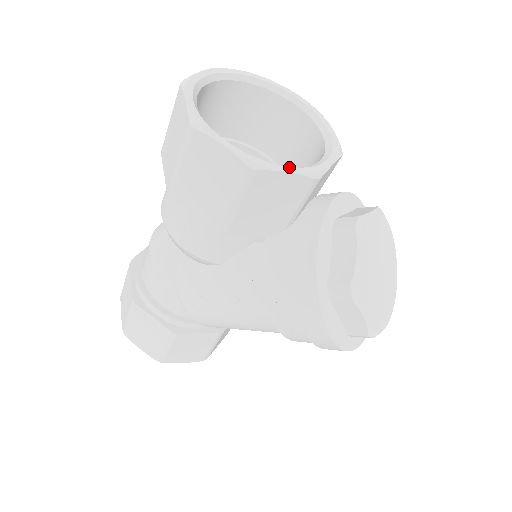
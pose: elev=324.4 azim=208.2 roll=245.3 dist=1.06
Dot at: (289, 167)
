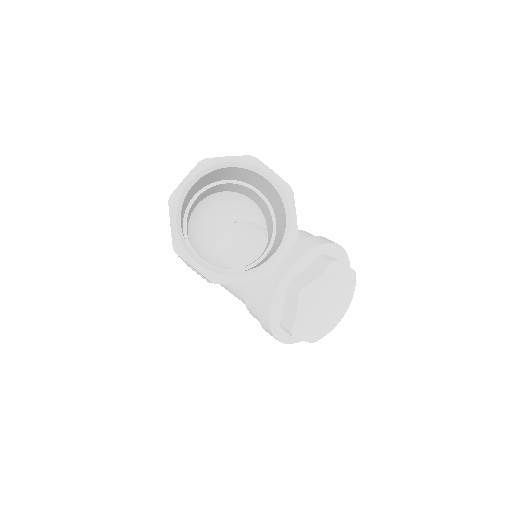
Dot at: (243, 276)
